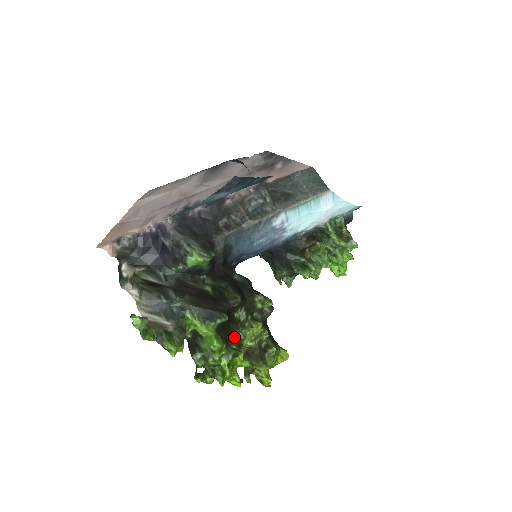
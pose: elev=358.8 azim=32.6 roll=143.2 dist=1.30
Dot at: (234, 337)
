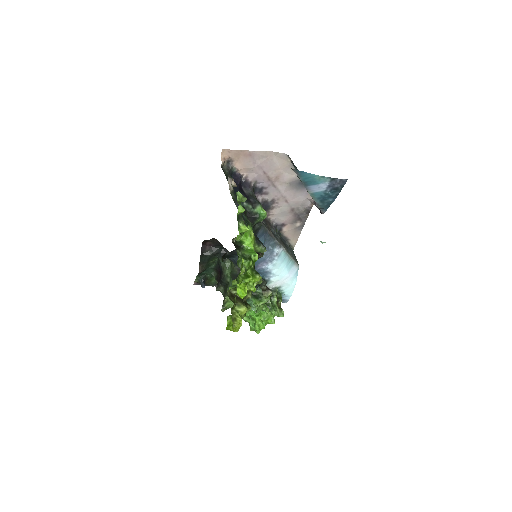
Dot at: occluded
